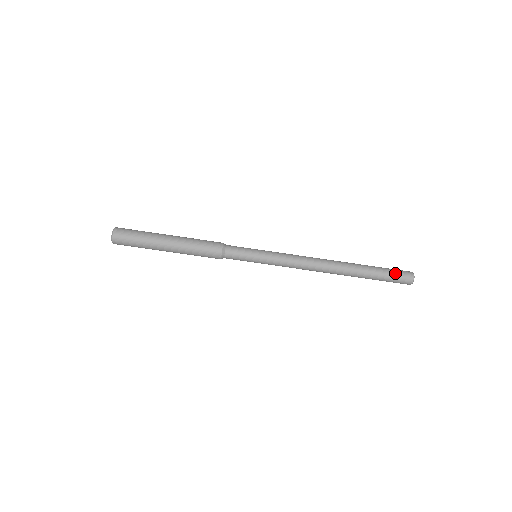
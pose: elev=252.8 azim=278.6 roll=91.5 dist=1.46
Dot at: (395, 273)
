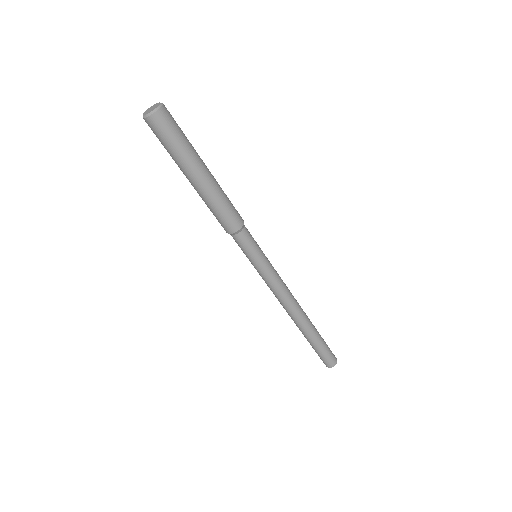
Dot at: (326, 356)
